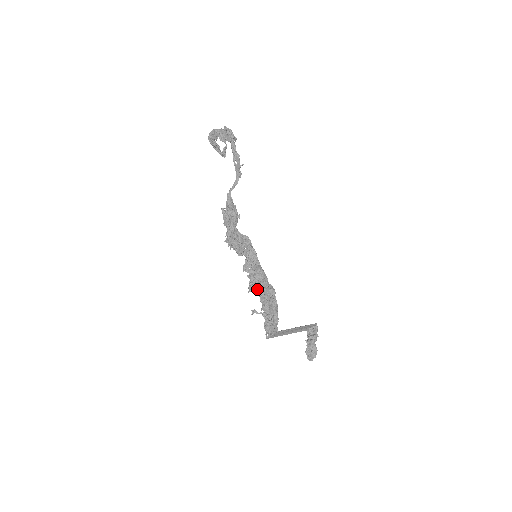
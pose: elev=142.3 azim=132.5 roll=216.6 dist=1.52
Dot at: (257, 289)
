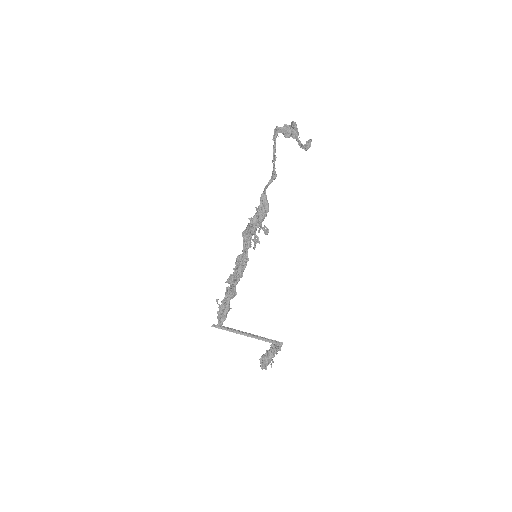
Dot at: (232, 284)
